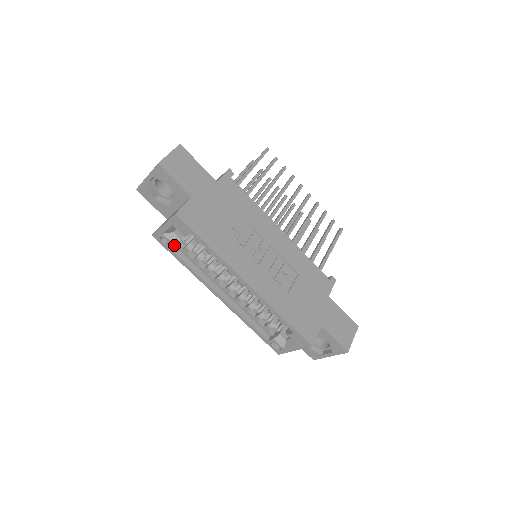
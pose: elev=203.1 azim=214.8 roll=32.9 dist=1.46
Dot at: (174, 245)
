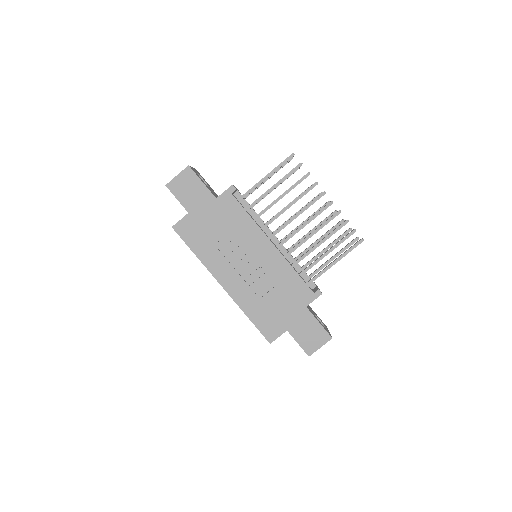
Dot at: occluded
